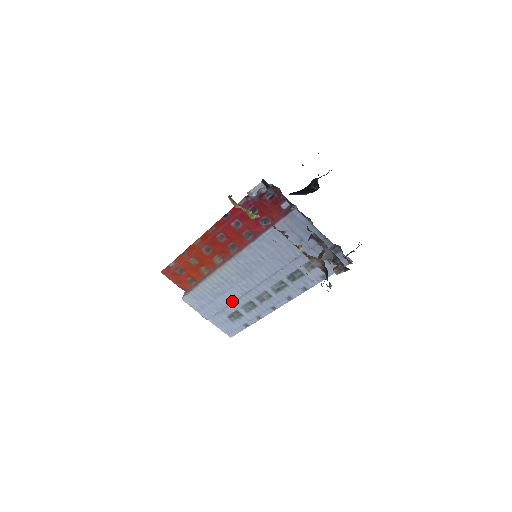
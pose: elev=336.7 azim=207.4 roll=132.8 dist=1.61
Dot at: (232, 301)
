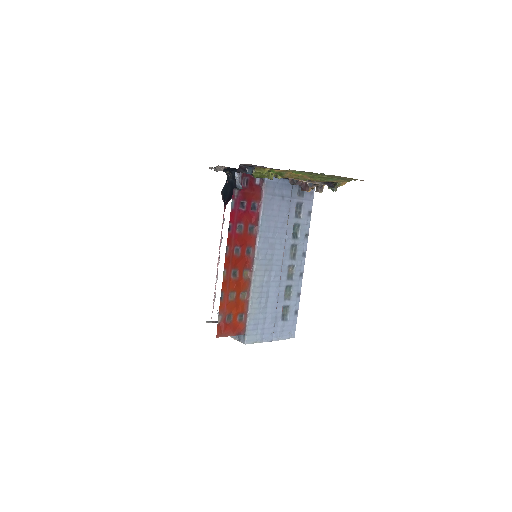
Dot at: (276, 301)
